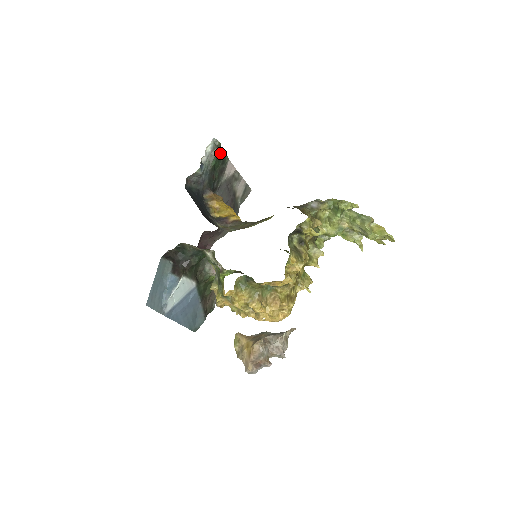
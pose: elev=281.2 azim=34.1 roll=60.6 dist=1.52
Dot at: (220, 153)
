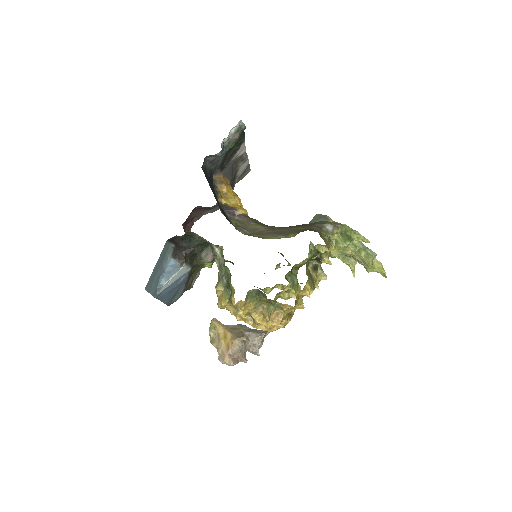
Dot at: (241, 136)
